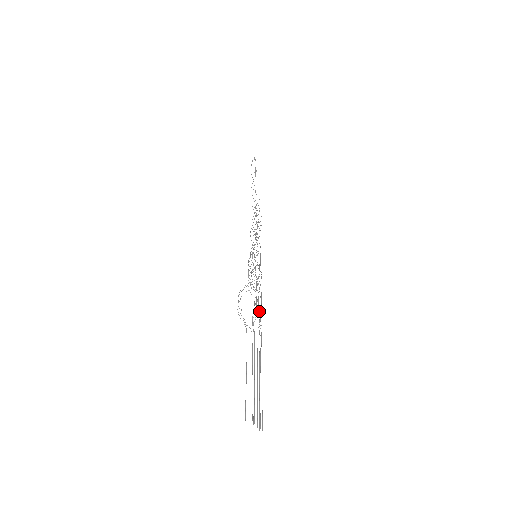
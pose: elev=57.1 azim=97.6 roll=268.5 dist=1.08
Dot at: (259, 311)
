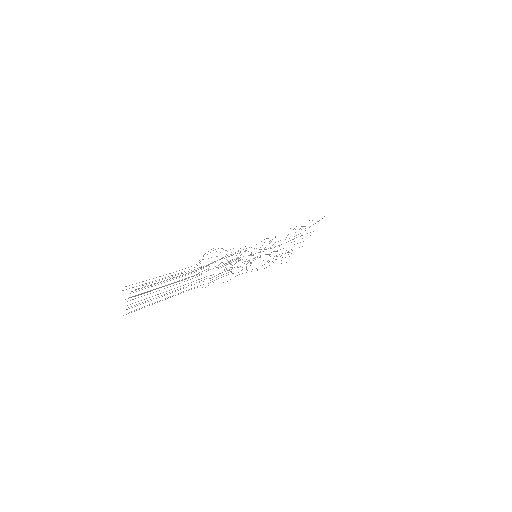
Dot at: occluded
